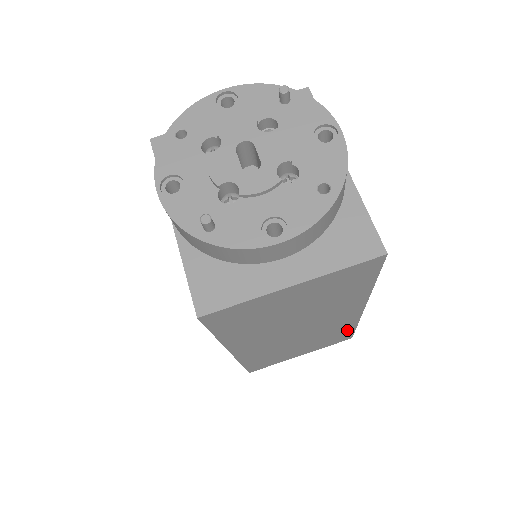
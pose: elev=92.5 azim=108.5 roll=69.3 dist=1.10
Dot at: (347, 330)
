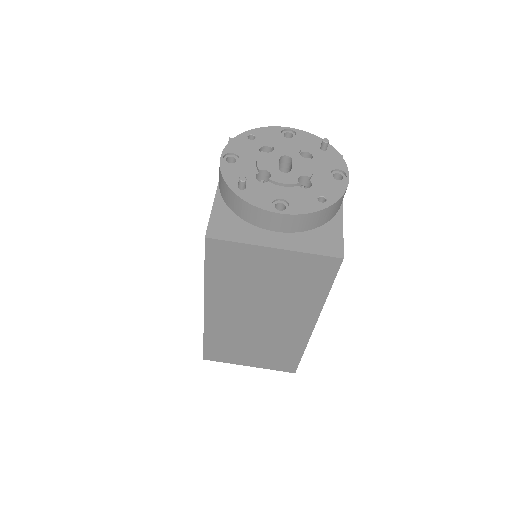
Dot at: (294, 354)
